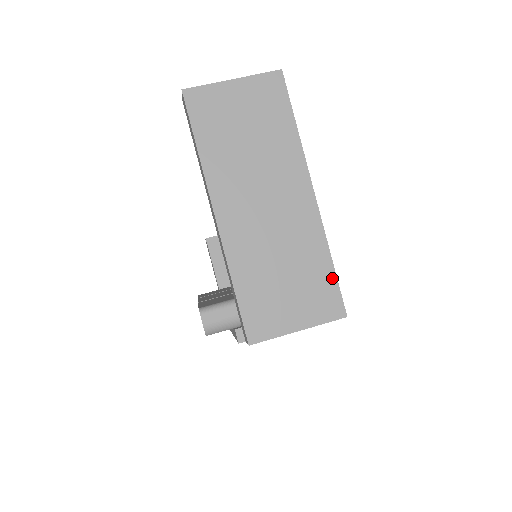
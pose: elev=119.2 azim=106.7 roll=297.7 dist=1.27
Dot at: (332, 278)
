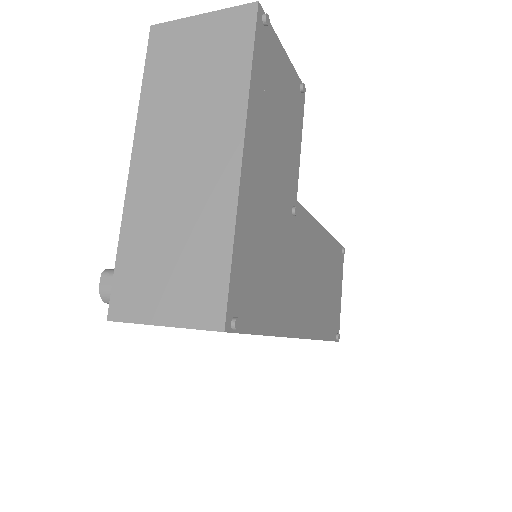
Dot at: (224, 272)
